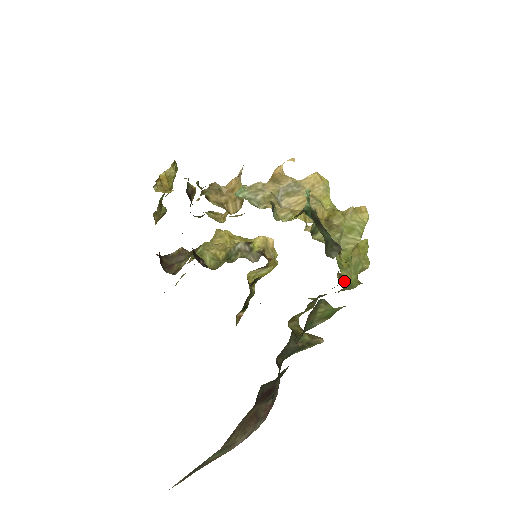
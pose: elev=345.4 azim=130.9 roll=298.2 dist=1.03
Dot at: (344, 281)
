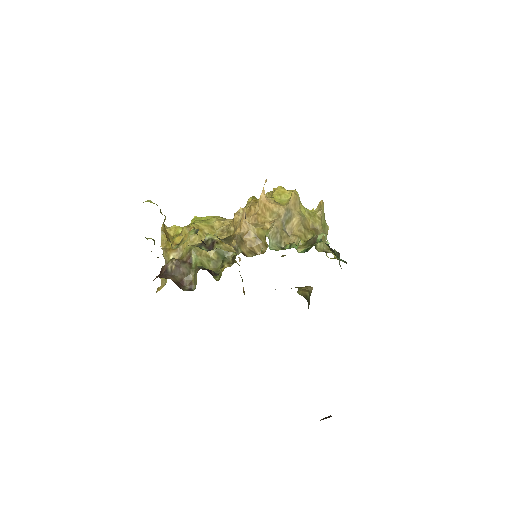
Dot at: occluded
